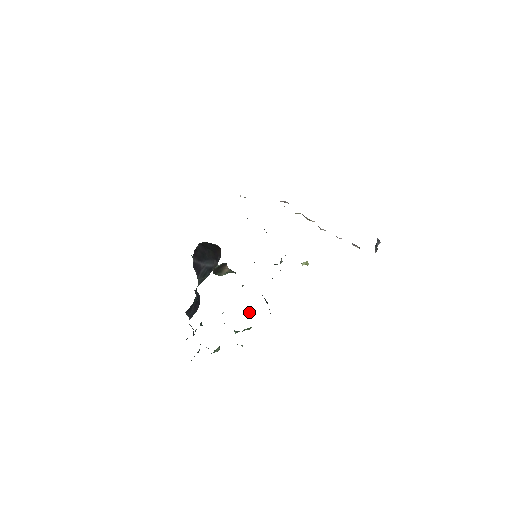
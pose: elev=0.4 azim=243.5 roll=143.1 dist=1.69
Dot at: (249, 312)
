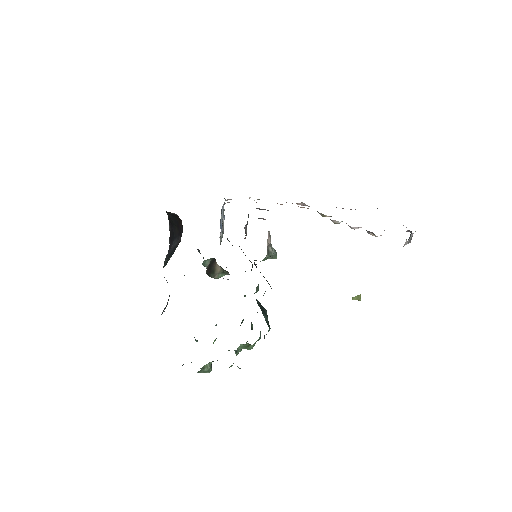
Dot at: (252, 328)
